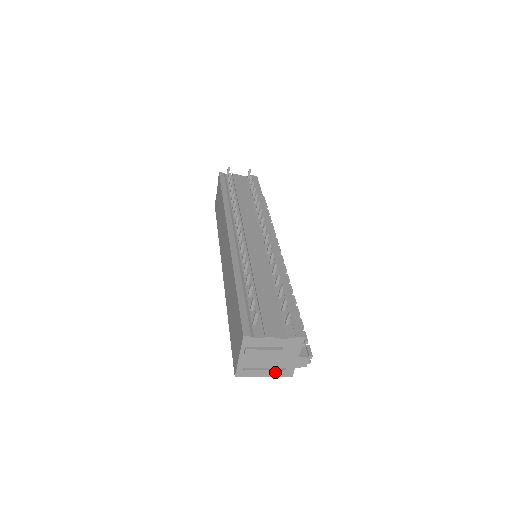
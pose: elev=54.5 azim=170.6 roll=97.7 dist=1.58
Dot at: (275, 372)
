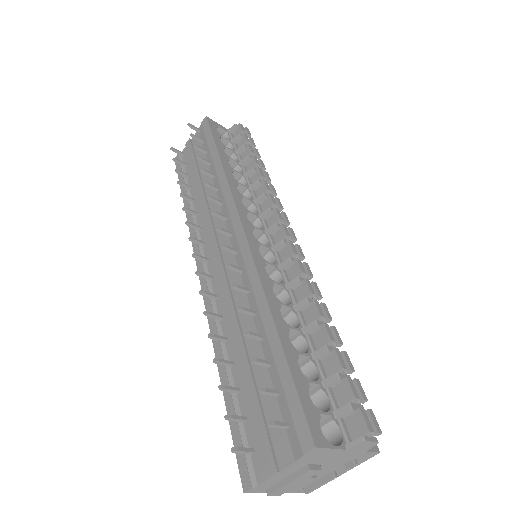
Dot at: occluded
